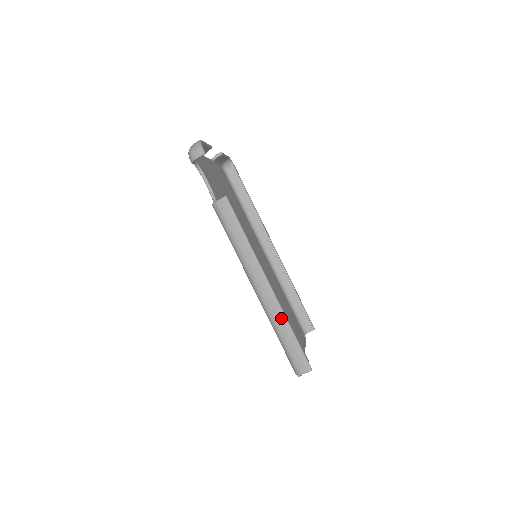
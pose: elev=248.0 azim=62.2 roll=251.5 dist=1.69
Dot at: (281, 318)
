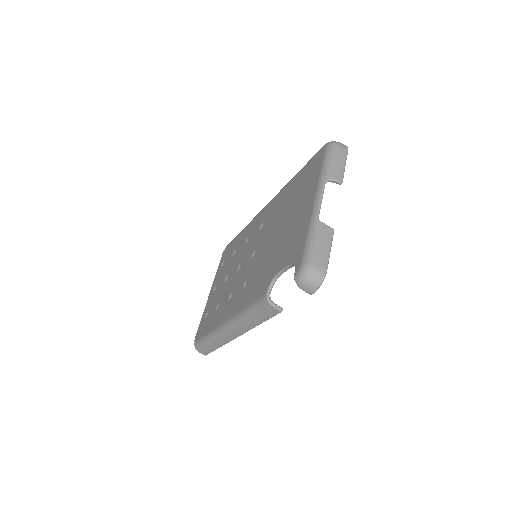
Dot at: (221, 344)
